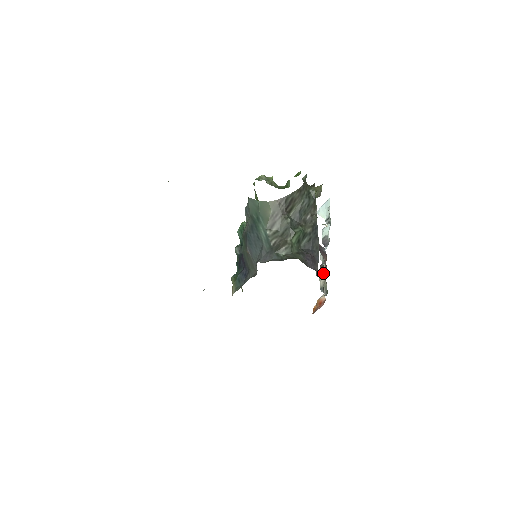
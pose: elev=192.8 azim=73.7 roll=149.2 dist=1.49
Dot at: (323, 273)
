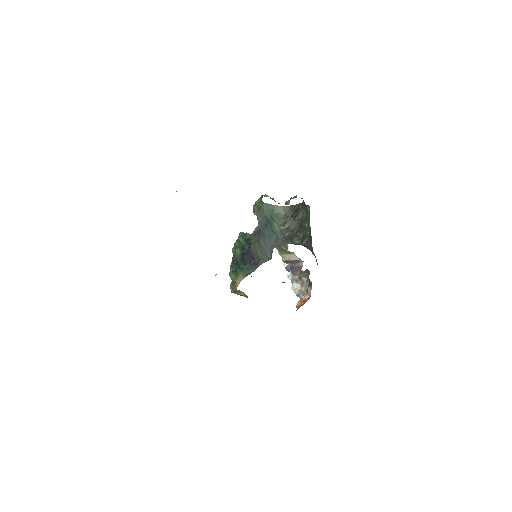
Dot at: (309, 274)
